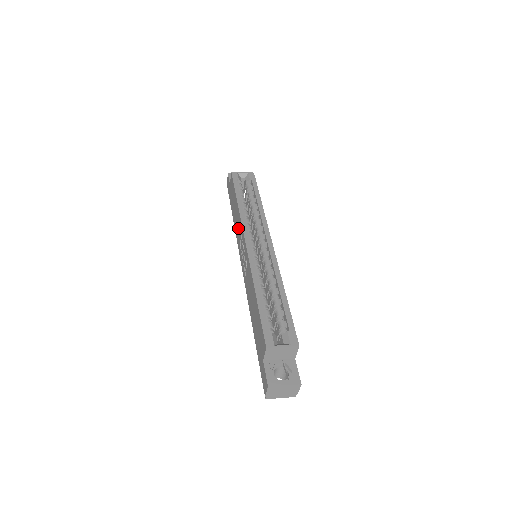
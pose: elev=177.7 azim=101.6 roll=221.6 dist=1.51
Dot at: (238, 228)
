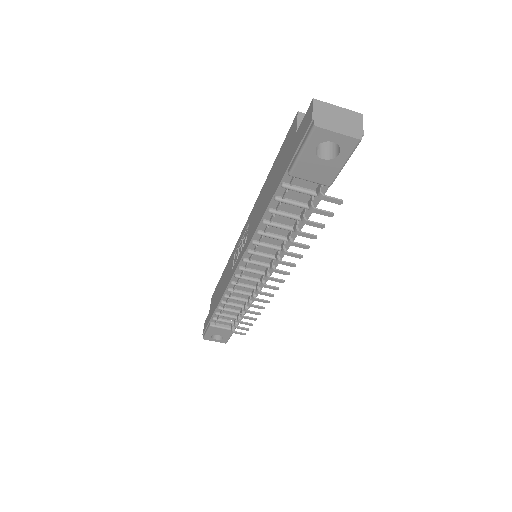
Dot at: (228, 272)
